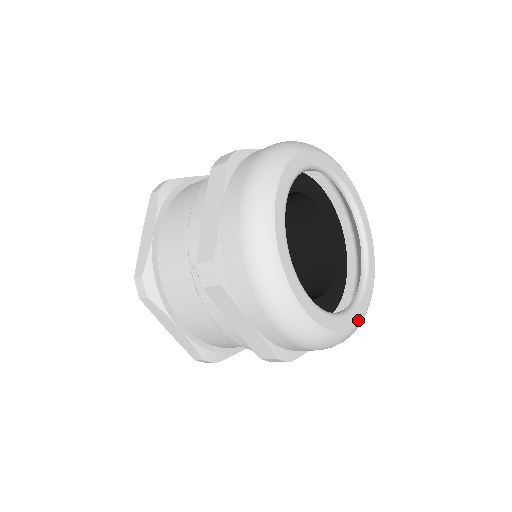
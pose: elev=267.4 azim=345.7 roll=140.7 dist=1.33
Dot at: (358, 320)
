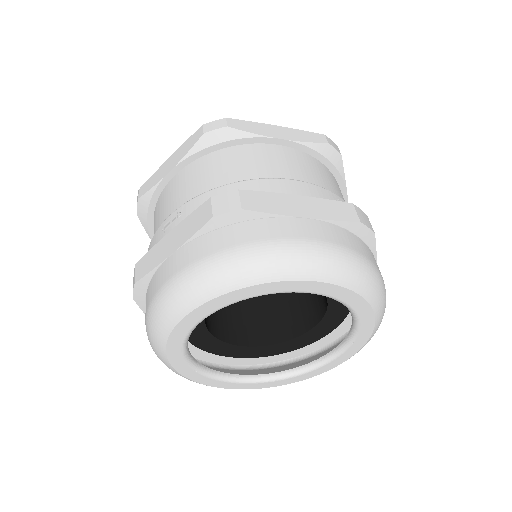
Dot at: (341, 362)
